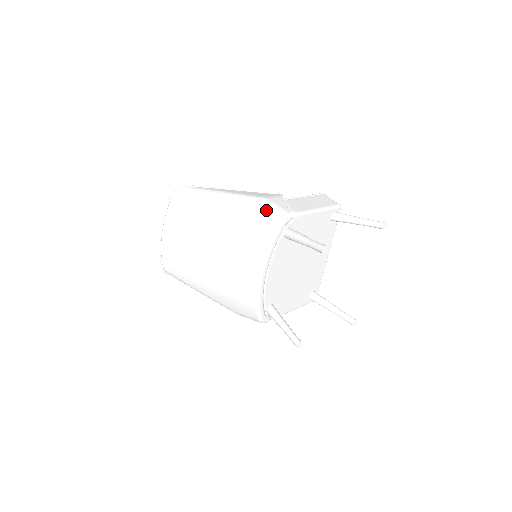
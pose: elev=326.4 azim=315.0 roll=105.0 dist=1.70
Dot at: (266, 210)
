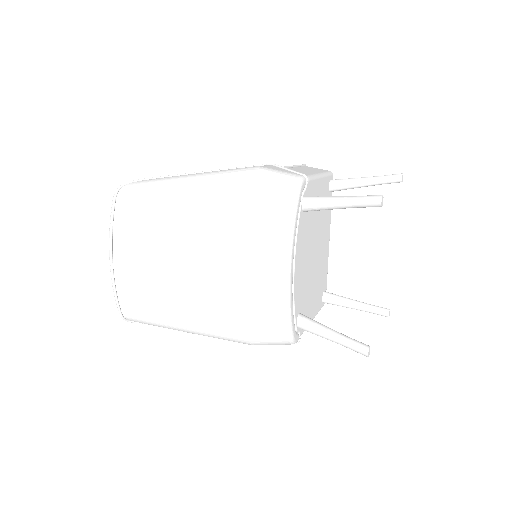
Dot at: (270, 178)
